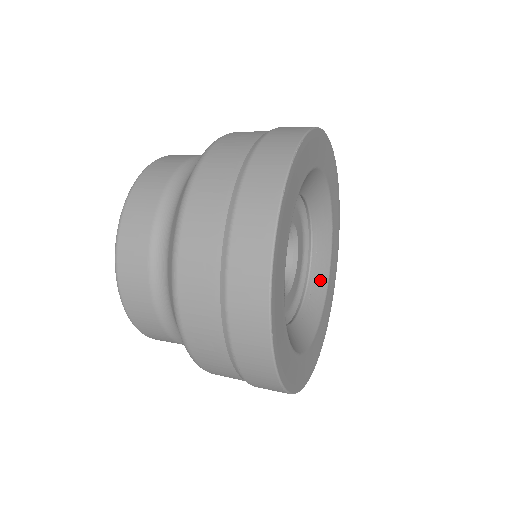
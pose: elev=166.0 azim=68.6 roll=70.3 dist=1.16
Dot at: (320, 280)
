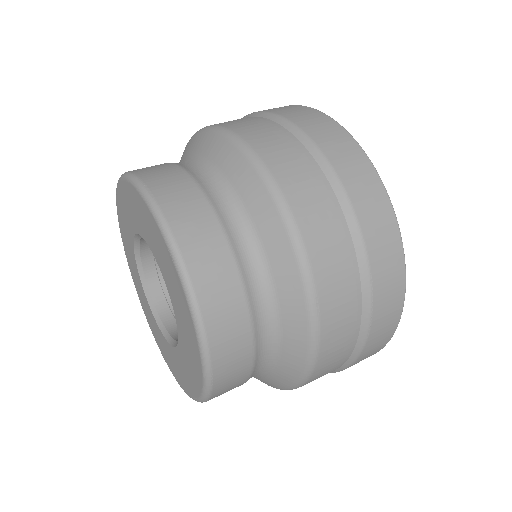
Dot at: occluded
